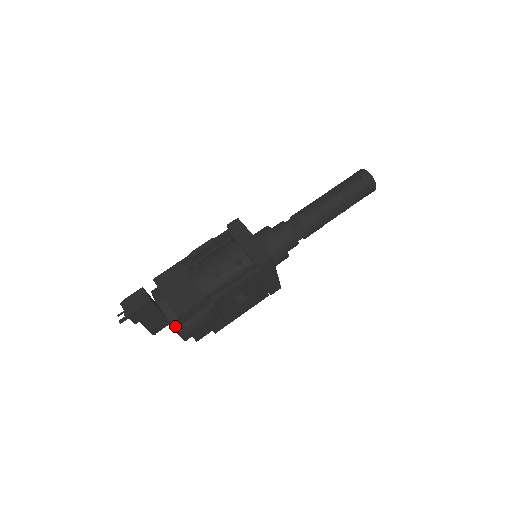
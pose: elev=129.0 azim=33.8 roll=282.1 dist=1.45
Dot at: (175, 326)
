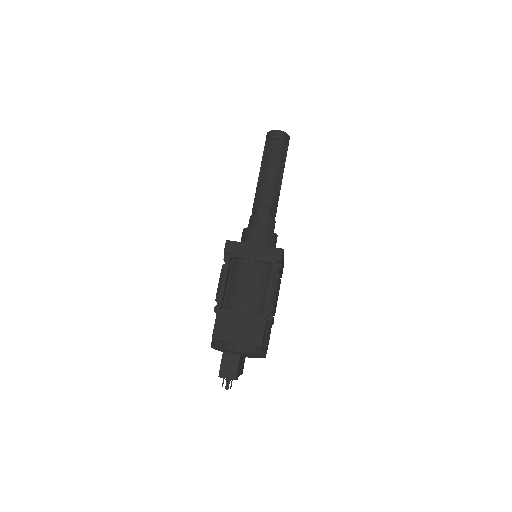
Dot at: (260, 354)
